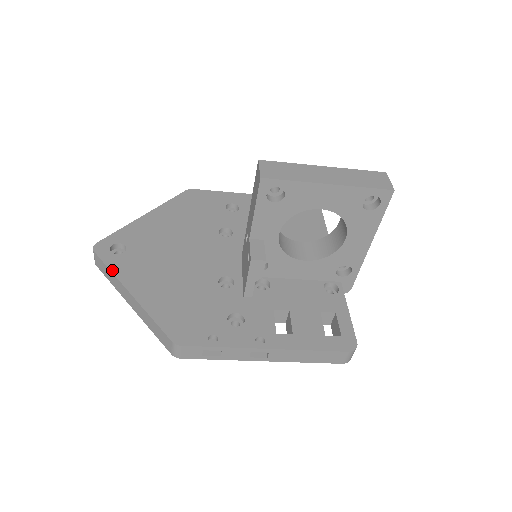
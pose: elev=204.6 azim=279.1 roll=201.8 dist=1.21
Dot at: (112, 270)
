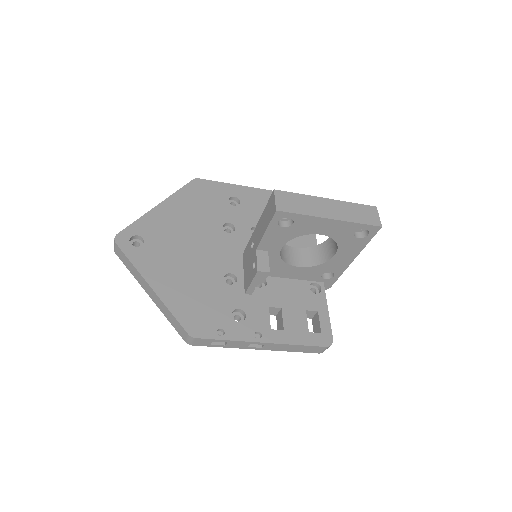
Dot at: (133, 263)
